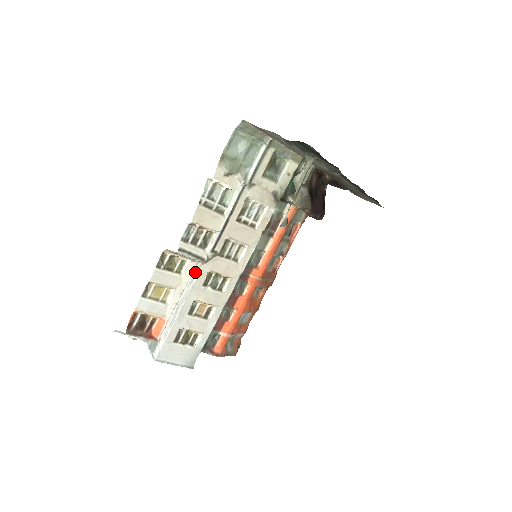
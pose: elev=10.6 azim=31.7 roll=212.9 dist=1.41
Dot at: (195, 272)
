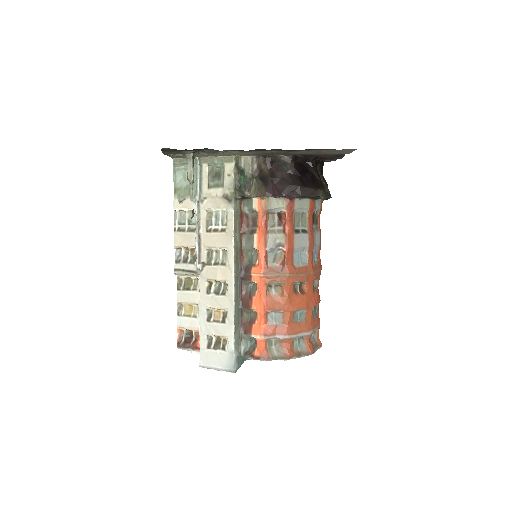
Dot at: occluded
